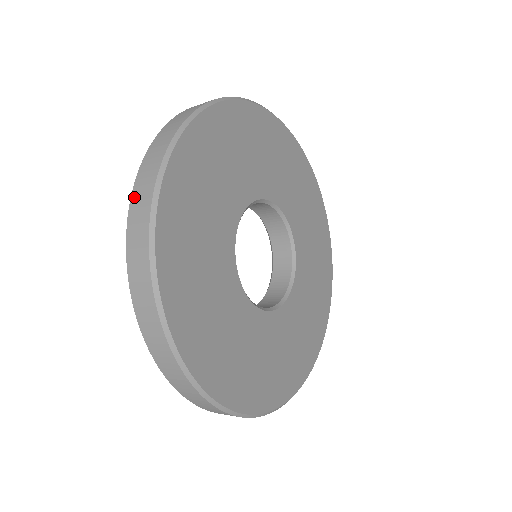
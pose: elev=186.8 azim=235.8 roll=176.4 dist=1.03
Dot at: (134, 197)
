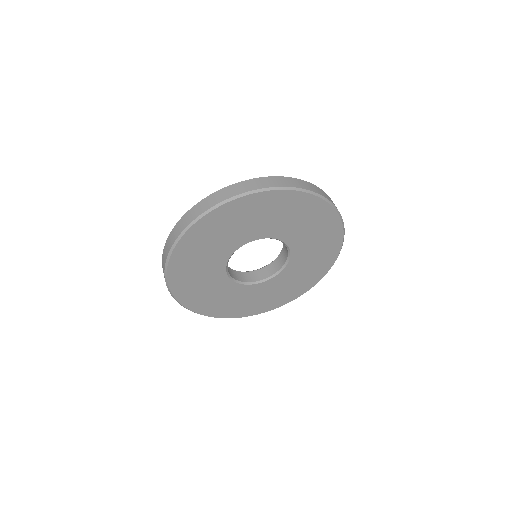
Dot at: occluded
